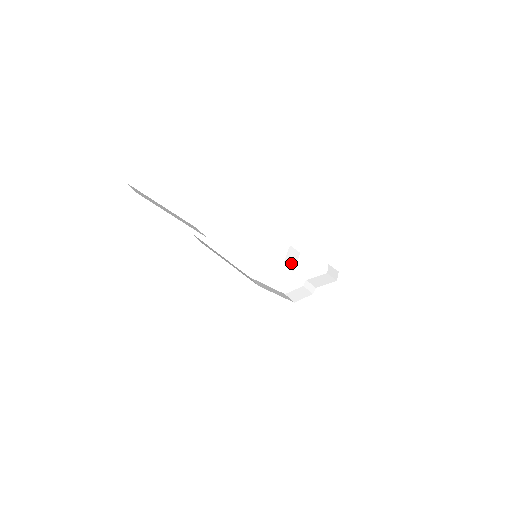
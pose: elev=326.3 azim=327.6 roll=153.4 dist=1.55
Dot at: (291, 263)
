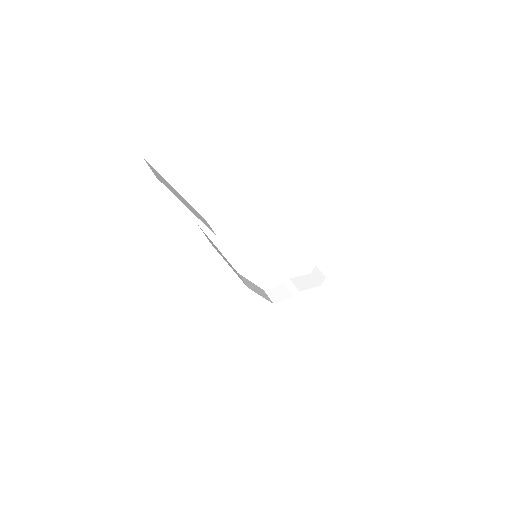
Dot at: (286, 265)
